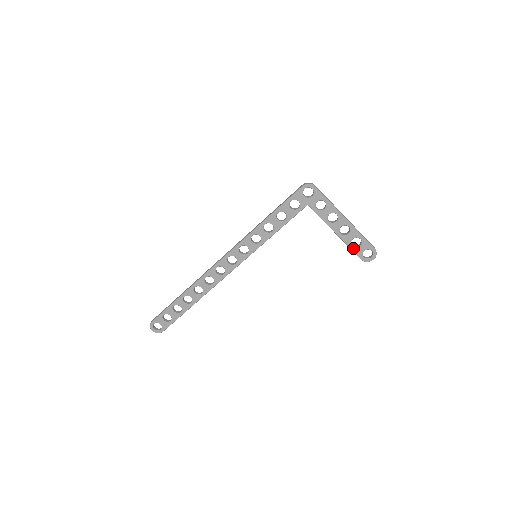
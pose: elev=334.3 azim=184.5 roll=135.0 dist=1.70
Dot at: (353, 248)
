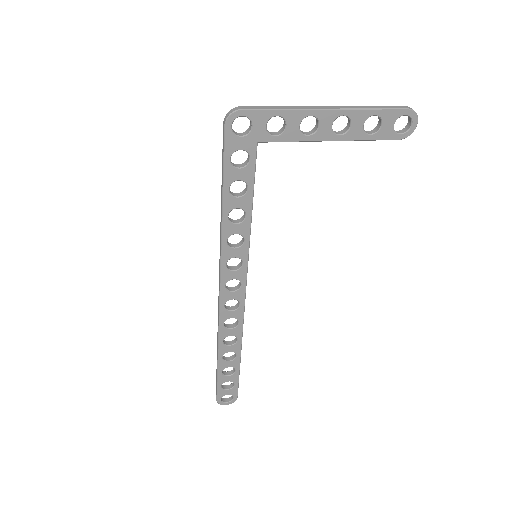
Dot at: (374, 136)
